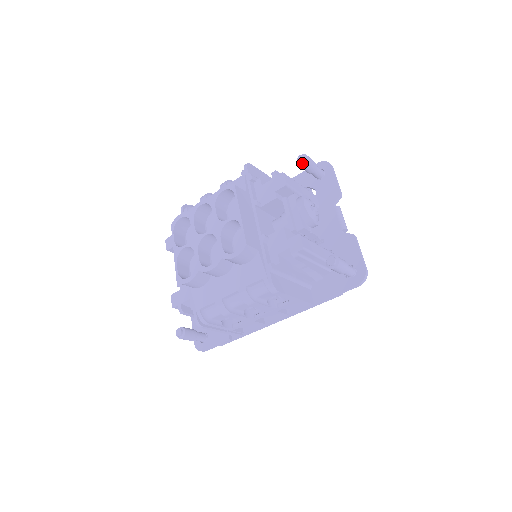
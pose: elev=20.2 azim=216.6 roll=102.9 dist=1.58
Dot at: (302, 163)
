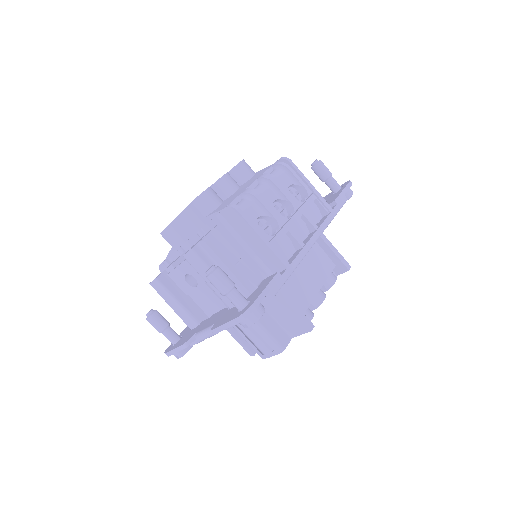
Dot at: occluded
